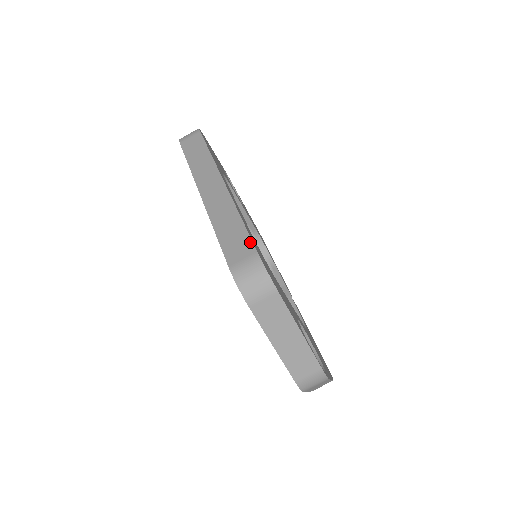
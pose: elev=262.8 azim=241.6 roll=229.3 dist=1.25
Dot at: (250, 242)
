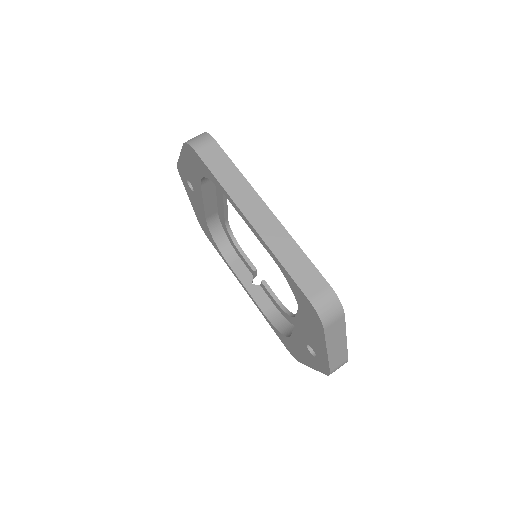
Dot at: (320, 275)
